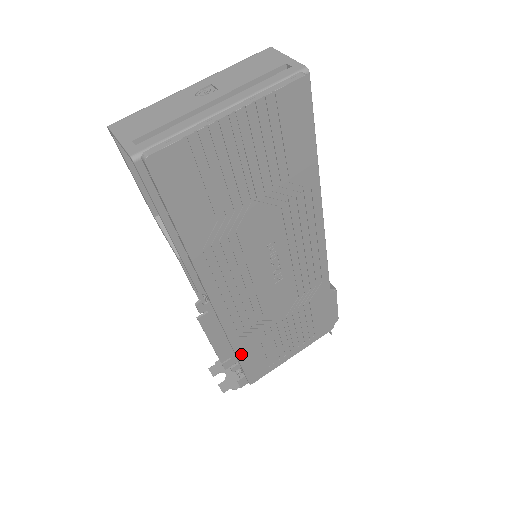
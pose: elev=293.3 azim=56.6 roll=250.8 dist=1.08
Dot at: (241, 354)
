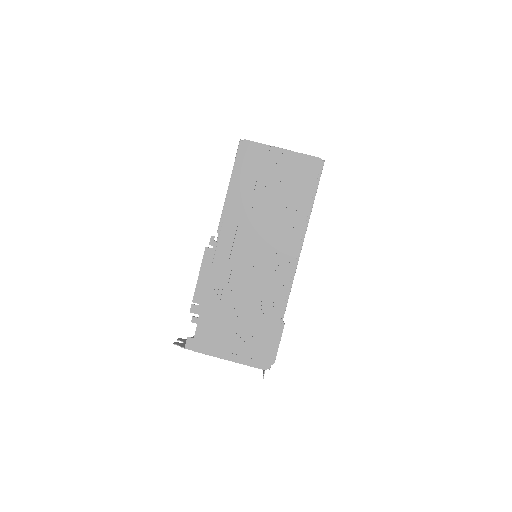
Dot at: (205, 306)
